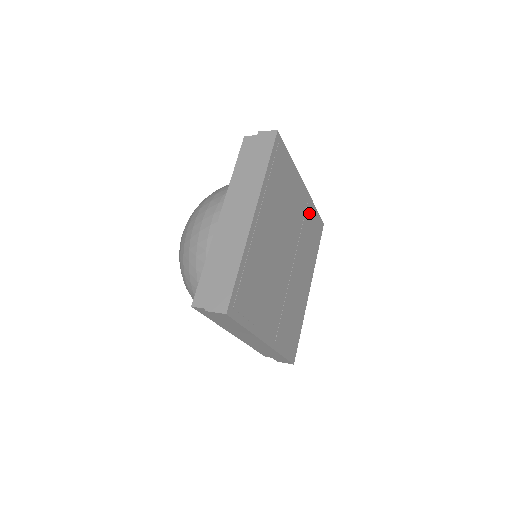
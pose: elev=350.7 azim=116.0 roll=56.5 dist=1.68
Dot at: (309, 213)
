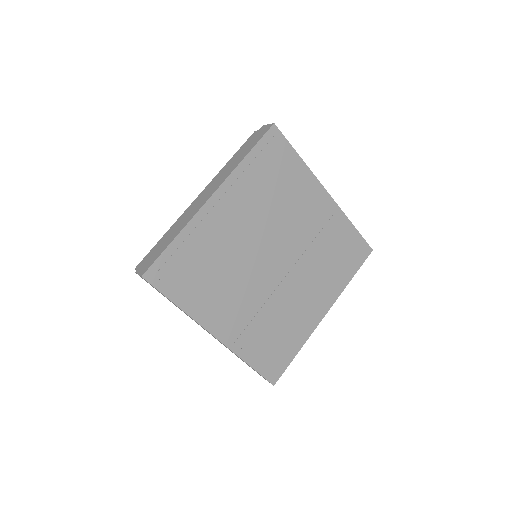
Dot at: (336, 227)
